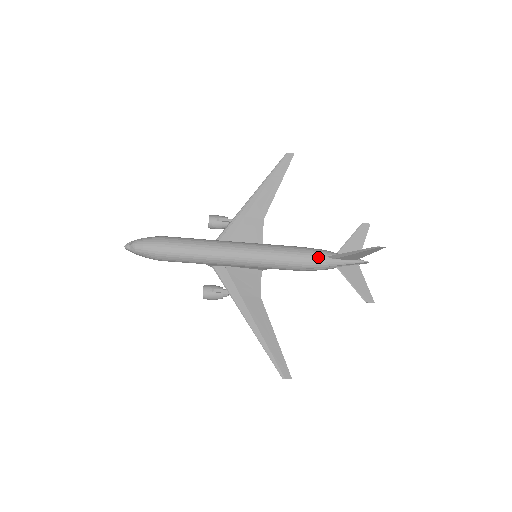
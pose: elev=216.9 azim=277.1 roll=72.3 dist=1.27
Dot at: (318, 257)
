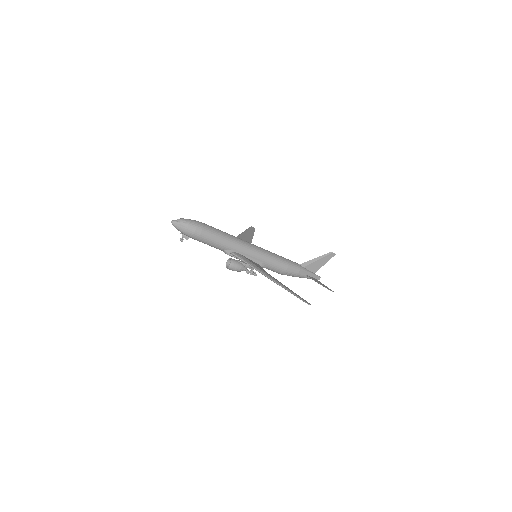
Dot at: (295, 263)
